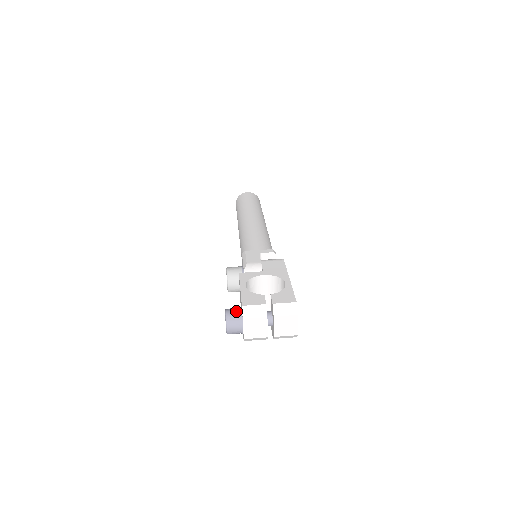
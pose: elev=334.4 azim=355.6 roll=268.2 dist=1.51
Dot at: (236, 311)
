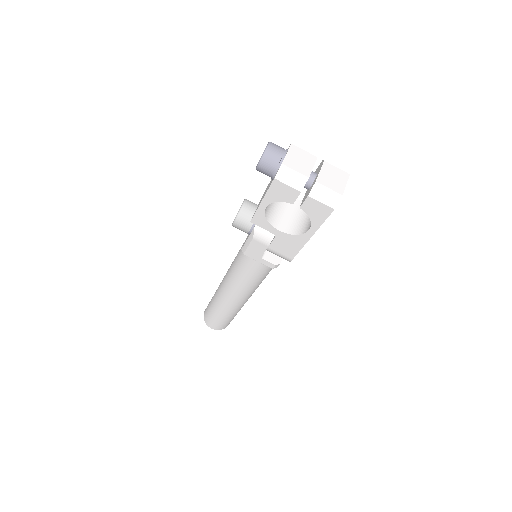
Dot at: occluded
